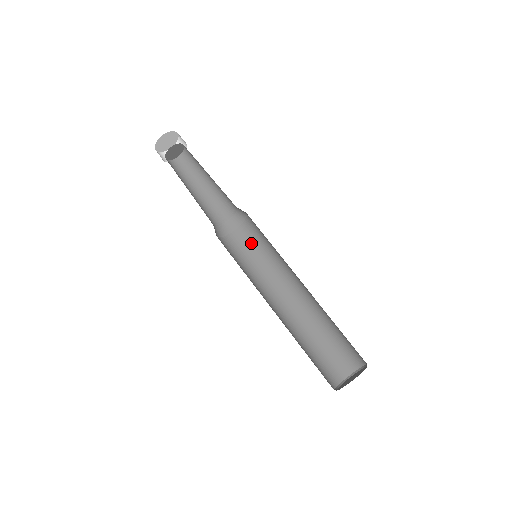
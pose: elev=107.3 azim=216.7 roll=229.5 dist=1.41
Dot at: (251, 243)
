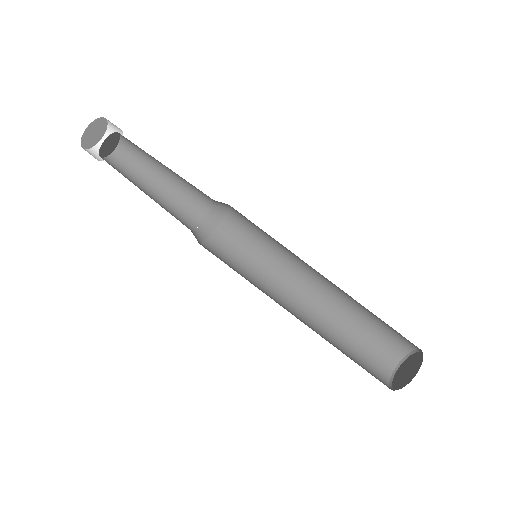
Dot at: (248, 230)
